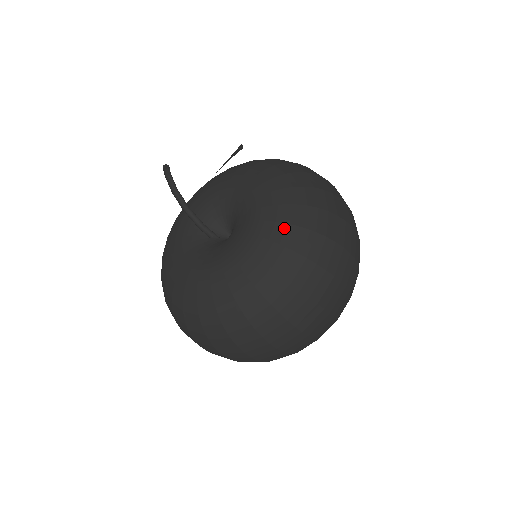
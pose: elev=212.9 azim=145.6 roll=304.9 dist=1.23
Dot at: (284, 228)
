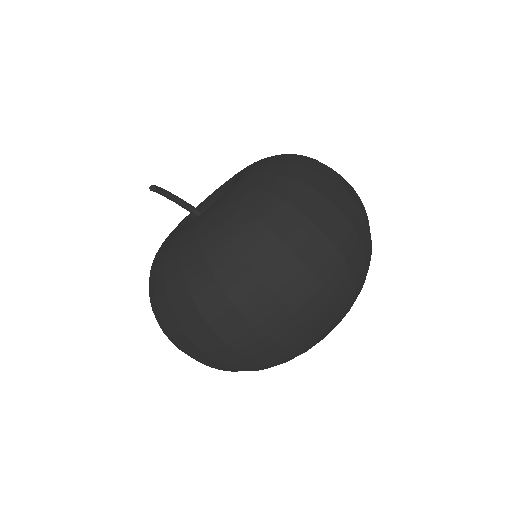
Dot at: (278, 158)
